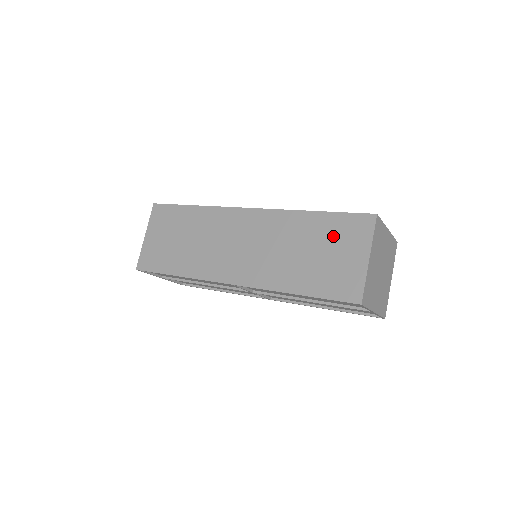
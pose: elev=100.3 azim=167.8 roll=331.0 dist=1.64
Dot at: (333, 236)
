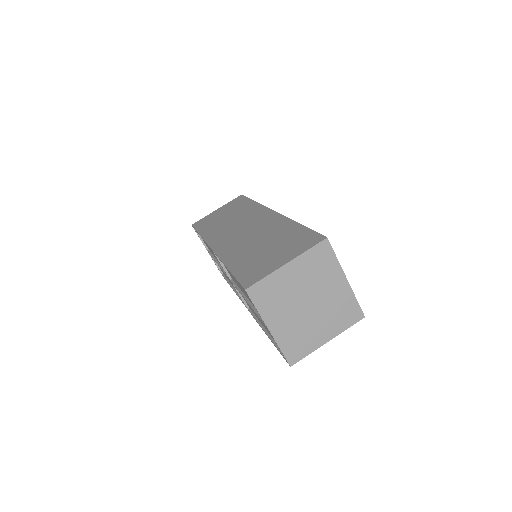
Dot at: (288, 242)
